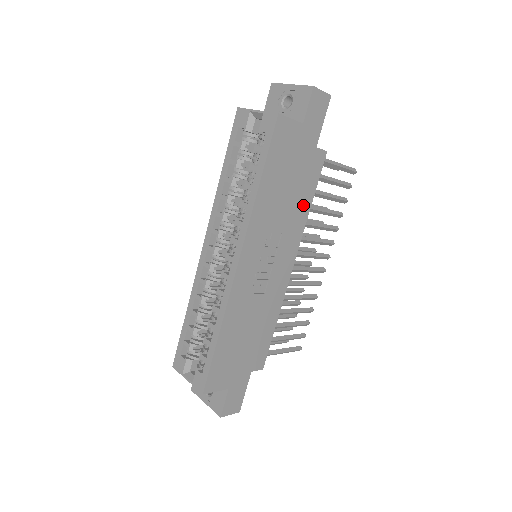
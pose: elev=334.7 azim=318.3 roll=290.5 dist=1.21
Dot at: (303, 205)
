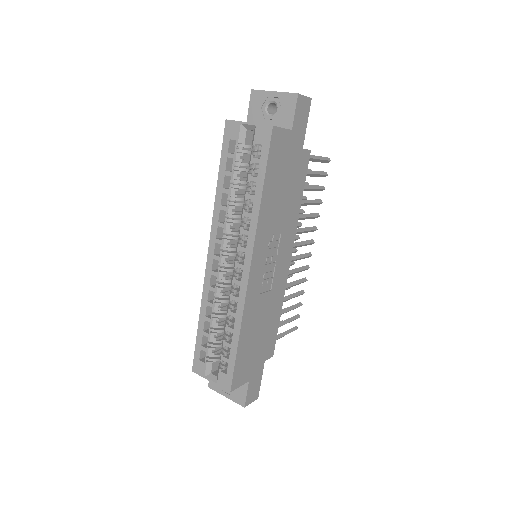
Dot at: (295, 203)
